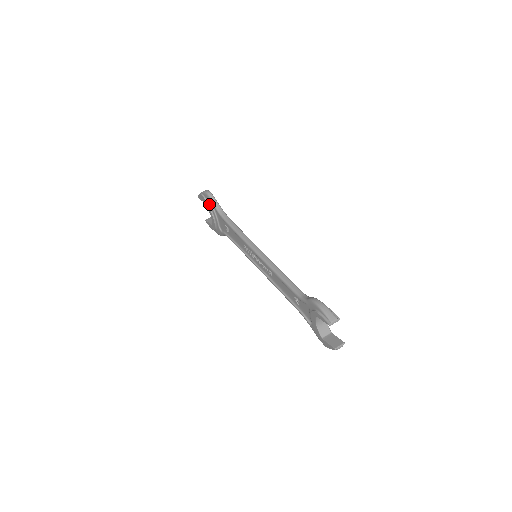
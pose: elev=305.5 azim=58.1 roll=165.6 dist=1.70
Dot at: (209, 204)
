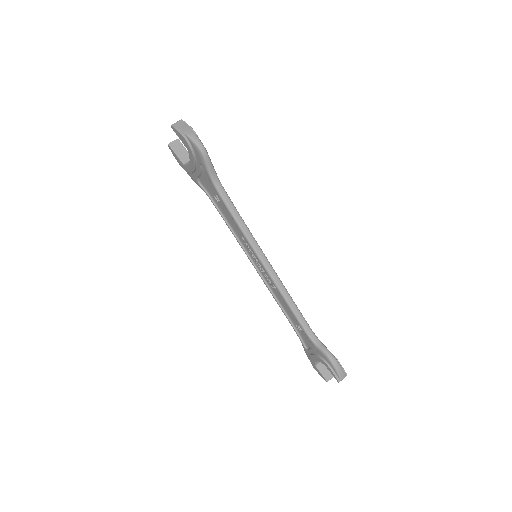
Dot at: (196, 157)
